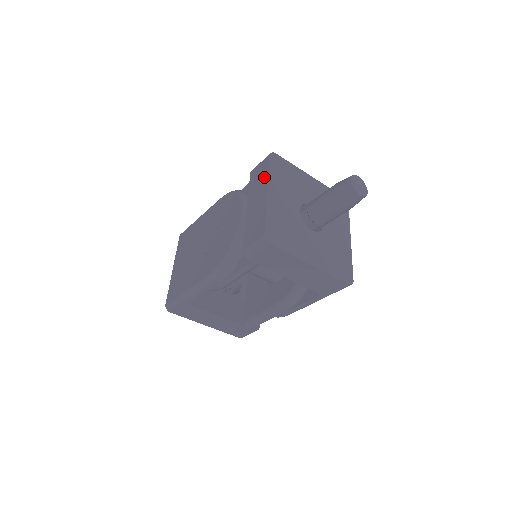
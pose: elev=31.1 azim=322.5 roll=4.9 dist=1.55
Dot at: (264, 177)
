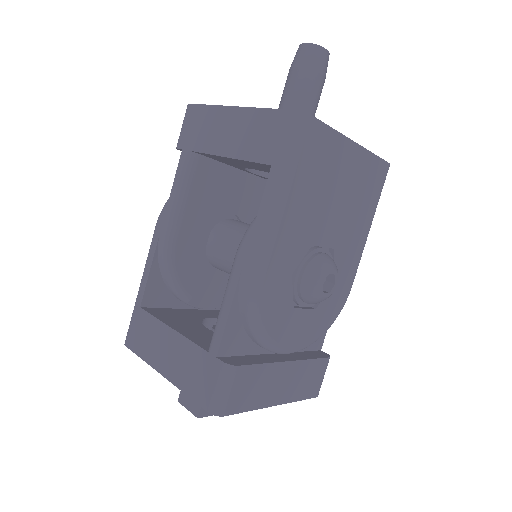
Dot at: occluded
